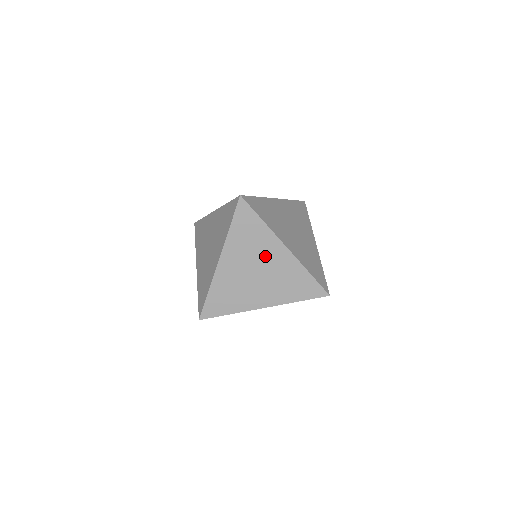
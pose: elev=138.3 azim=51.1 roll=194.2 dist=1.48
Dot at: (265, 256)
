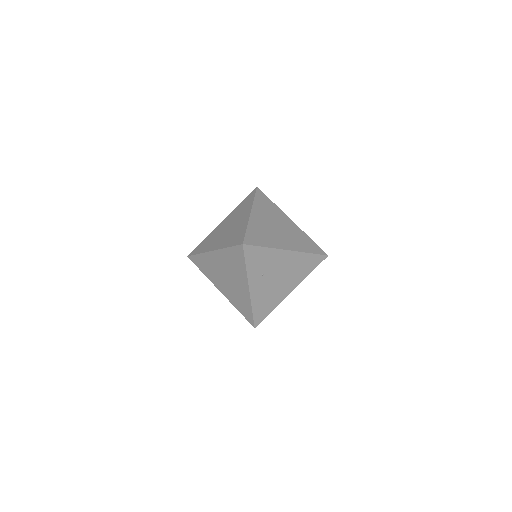
Dot at: (280, 221)
